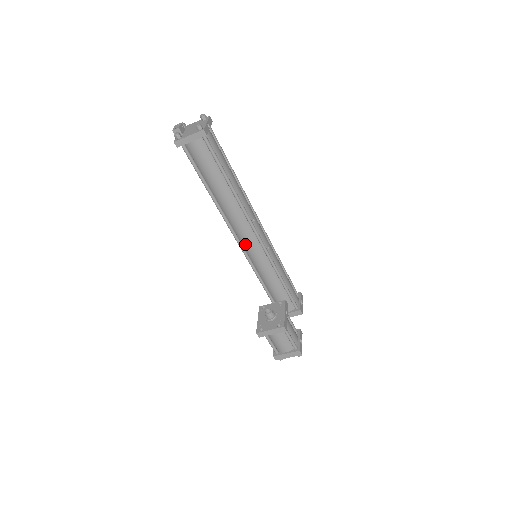
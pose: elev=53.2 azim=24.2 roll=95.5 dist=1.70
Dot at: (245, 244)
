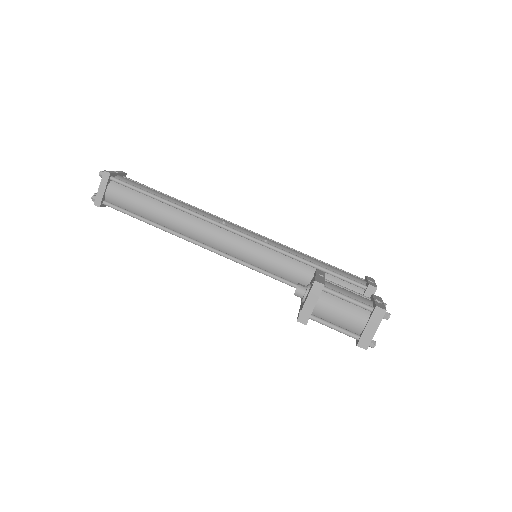
Dot at: (236, 253)
